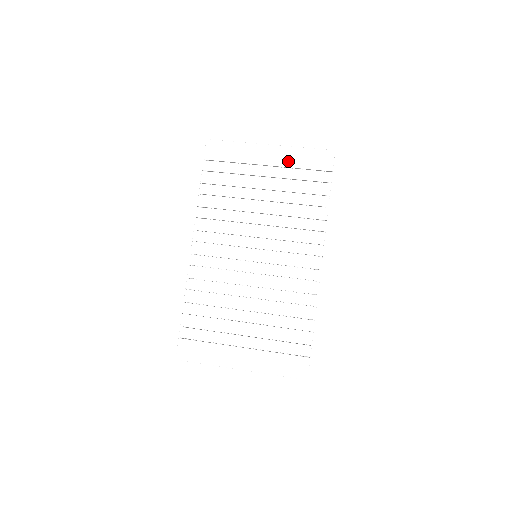
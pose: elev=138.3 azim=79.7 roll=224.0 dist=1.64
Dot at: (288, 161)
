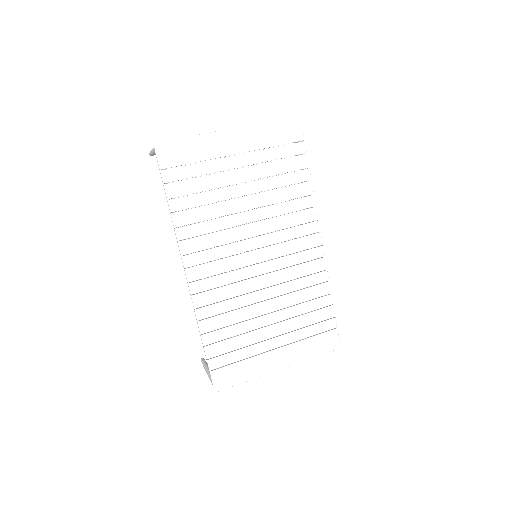
Dot at: (256, 142)
